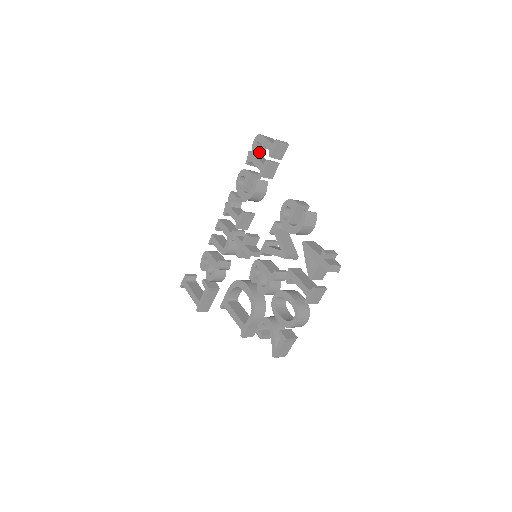
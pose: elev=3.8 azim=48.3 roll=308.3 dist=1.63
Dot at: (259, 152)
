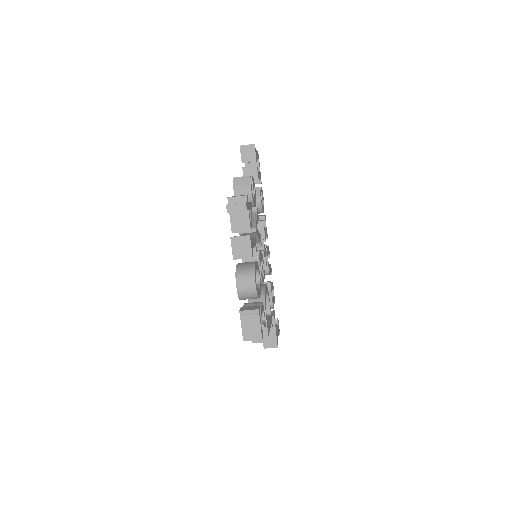
Dot at: occluded
